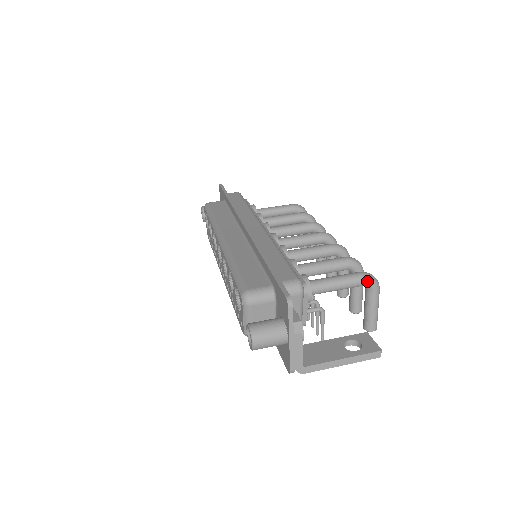
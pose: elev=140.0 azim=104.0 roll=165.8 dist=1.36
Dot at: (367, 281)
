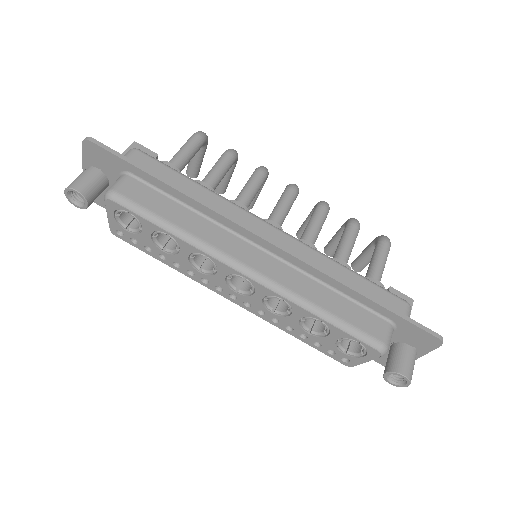
Dot at: occluded
